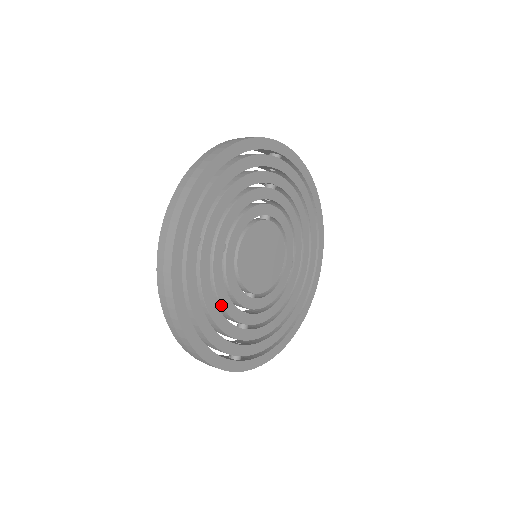
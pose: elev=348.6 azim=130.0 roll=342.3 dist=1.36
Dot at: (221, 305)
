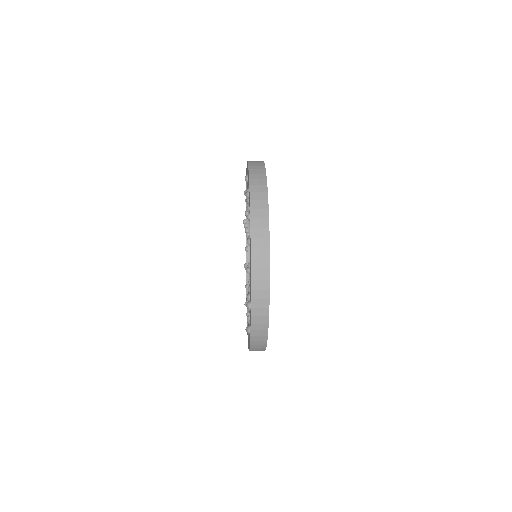
Dot at: occluded
